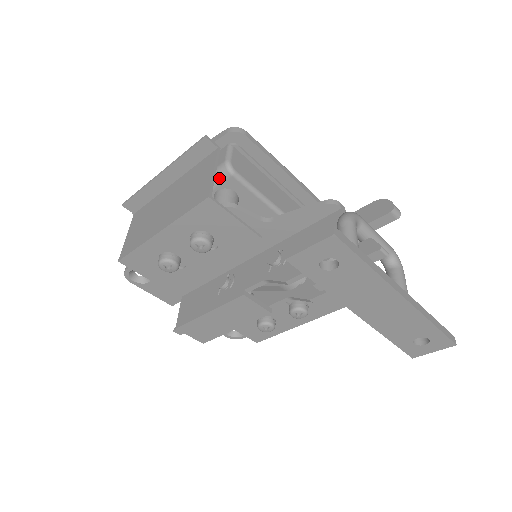
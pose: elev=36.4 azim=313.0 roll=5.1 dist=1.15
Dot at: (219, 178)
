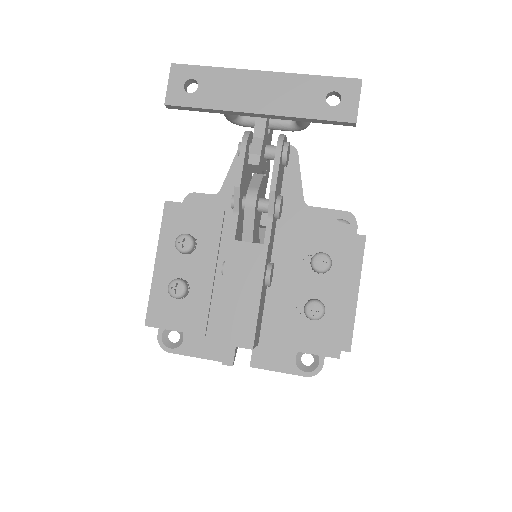
Dot at: occluded
